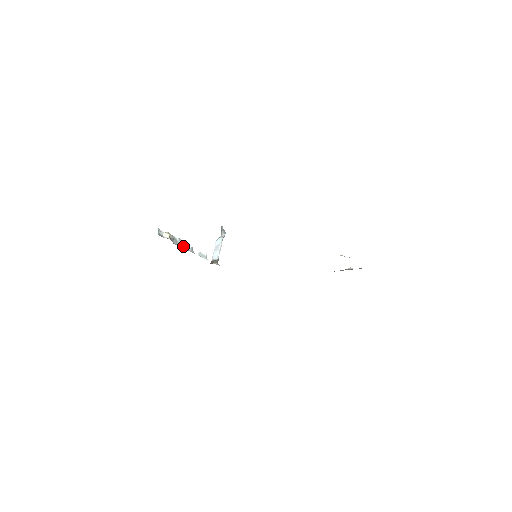
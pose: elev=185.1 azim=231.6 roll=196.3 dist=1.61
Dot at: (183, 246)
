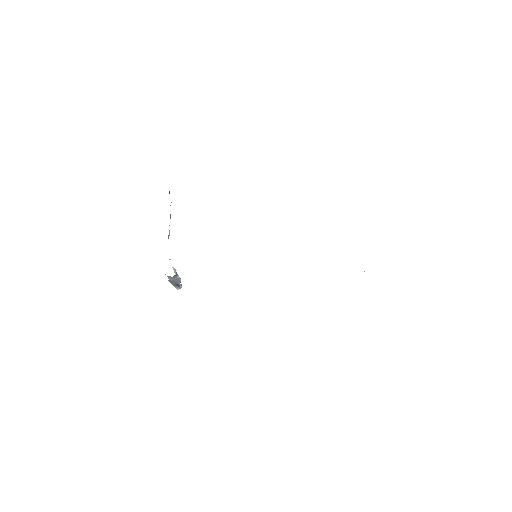
Dot at: occluded
